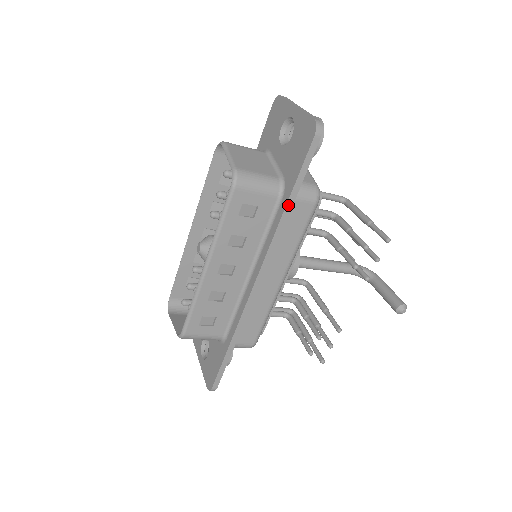
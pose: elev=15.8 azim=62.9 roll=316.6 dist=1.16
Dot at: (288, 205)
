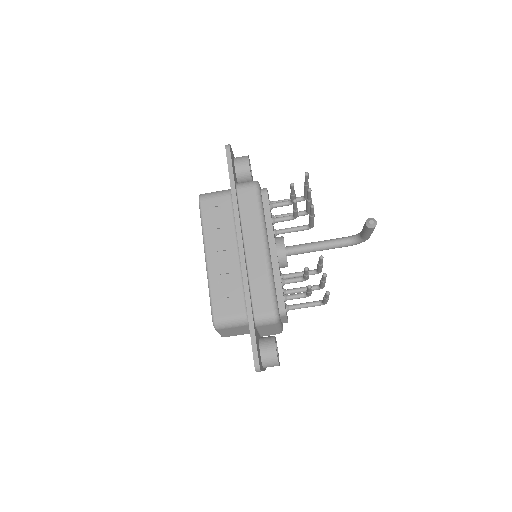
Dot at: (232, 191)
